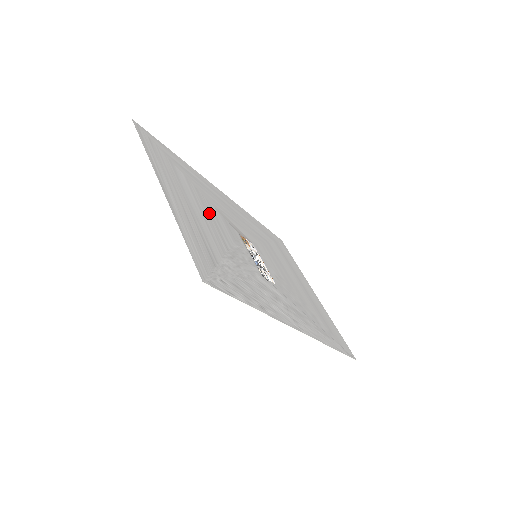
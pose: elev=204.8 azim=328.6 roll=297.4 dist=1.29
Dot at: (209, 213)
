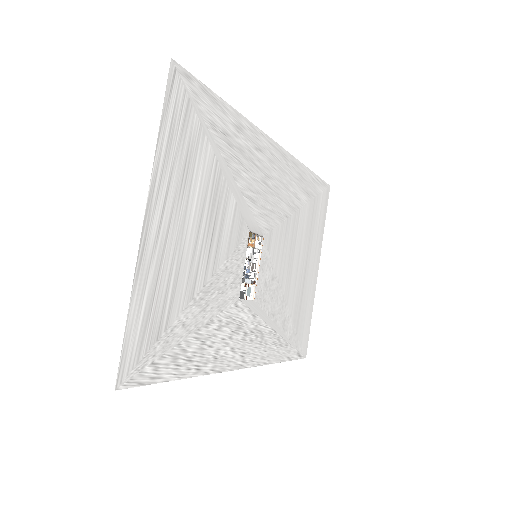
Dot at: (214, 220)
